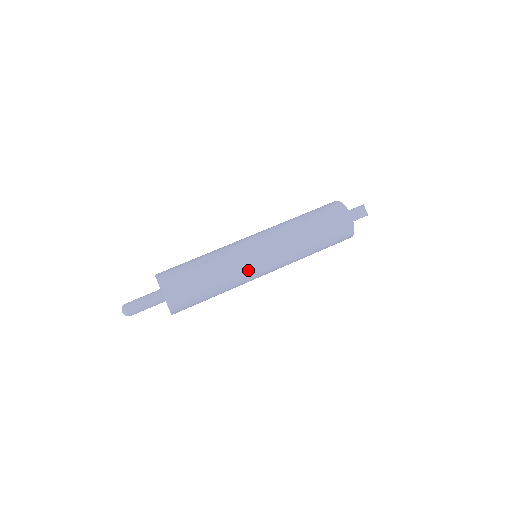
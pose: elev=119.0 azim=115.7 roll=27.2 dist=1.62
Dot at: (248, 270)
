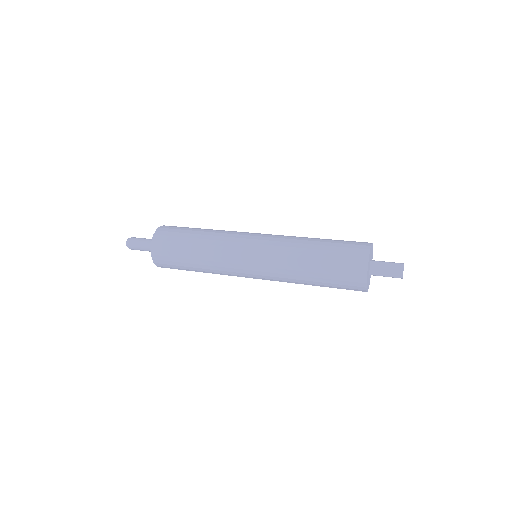
Dot at: (231, 265)
